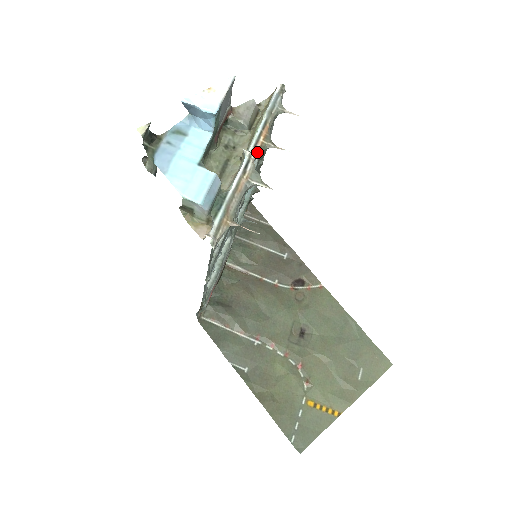
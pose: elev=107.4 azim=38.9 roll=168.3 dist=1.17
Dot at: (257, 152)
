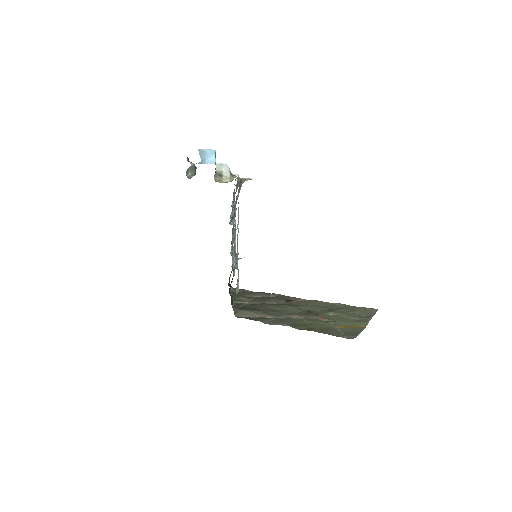
Dot at: occluded
